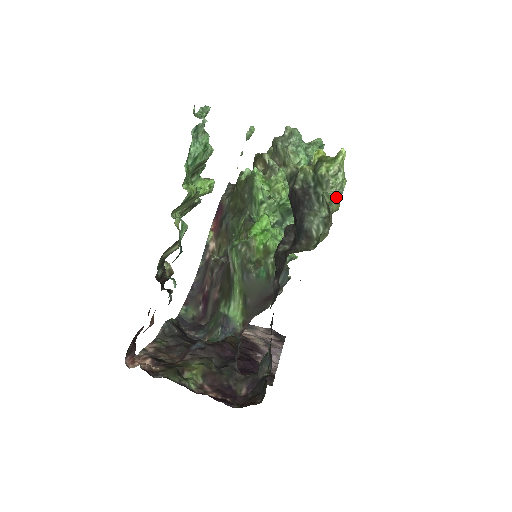
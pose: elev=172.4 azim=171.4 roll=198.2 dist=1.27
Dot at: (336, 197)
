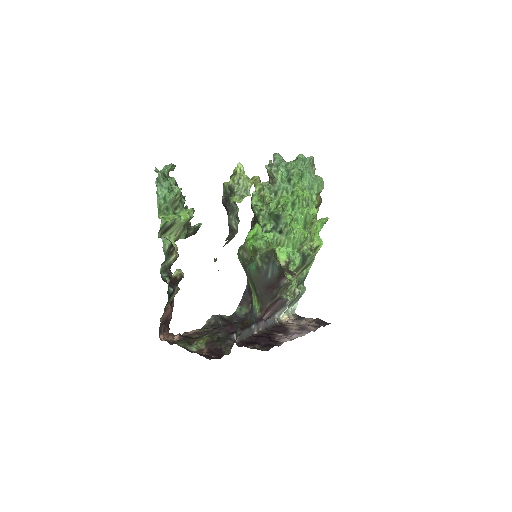
Dot at: (238, 198)
